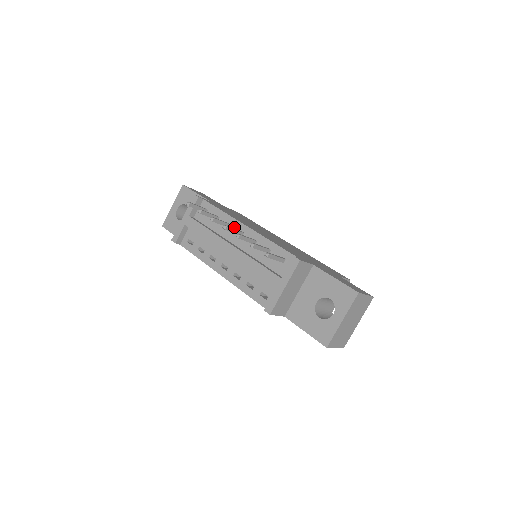
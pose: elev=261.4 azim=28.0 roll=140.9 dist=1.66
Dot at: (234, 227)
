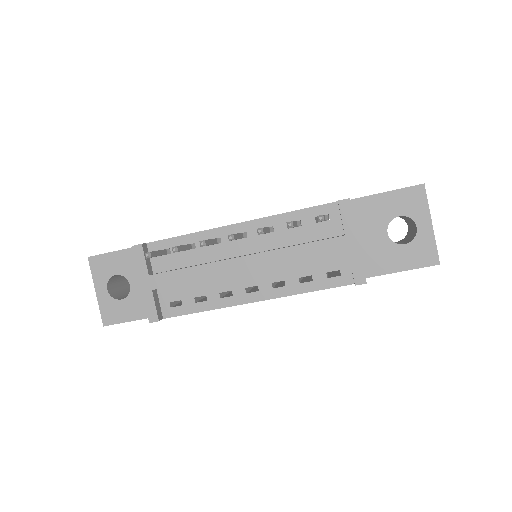
Dot at: (222, 238)
